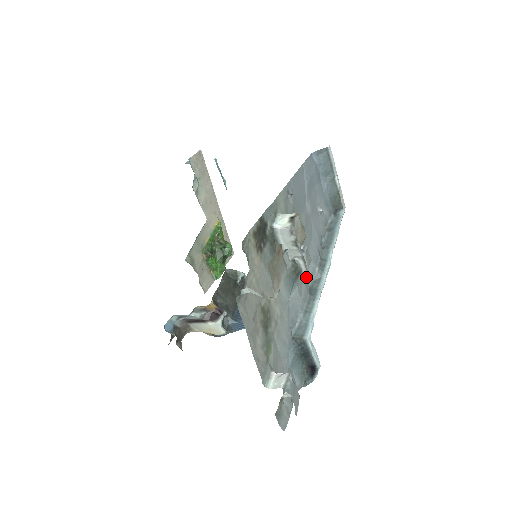
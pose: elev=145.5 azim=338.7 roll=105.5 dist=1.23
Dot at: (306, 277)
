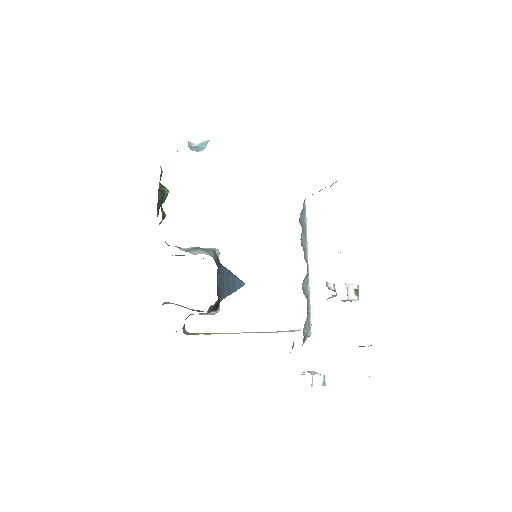
Dot at: occluded
